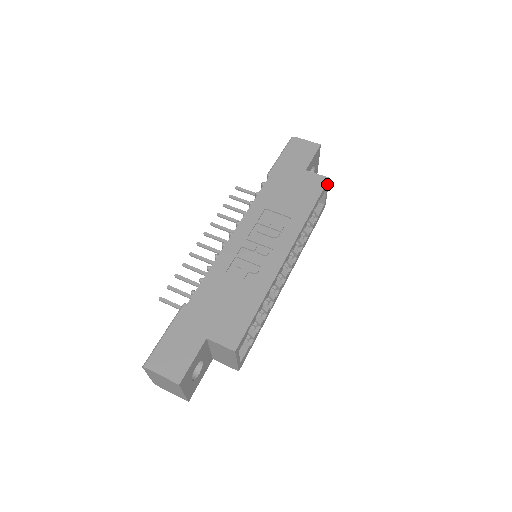
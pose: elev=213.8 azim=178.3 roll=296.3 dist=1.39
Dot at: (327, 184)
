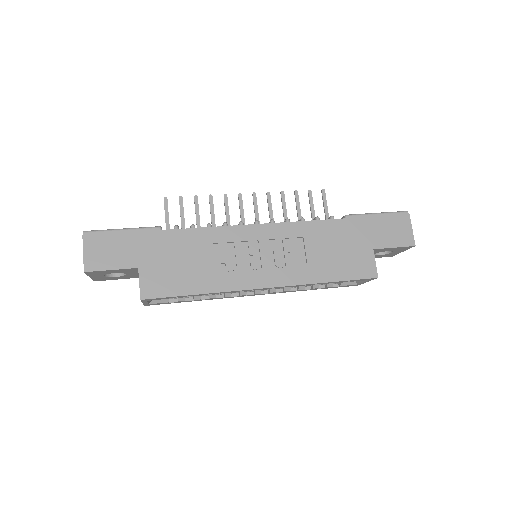
Dot at: (371, 278)
